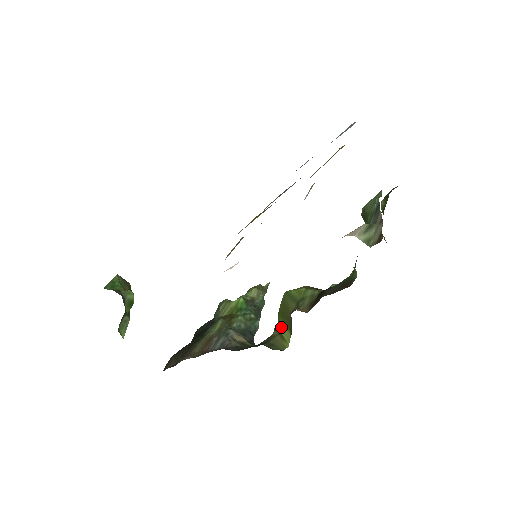
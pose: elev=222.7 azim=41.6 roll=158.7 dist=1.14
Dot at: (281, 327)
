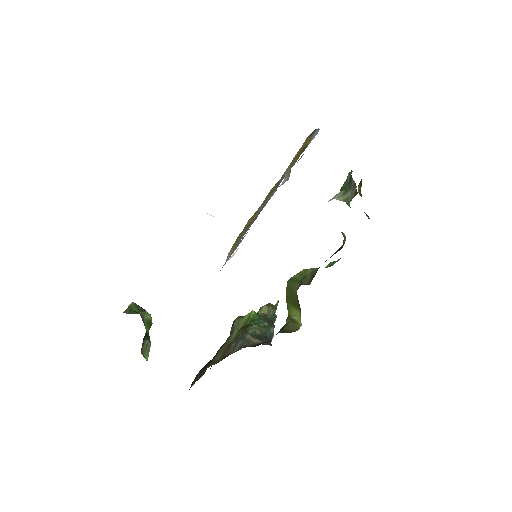
Dot at: (291, 312)
